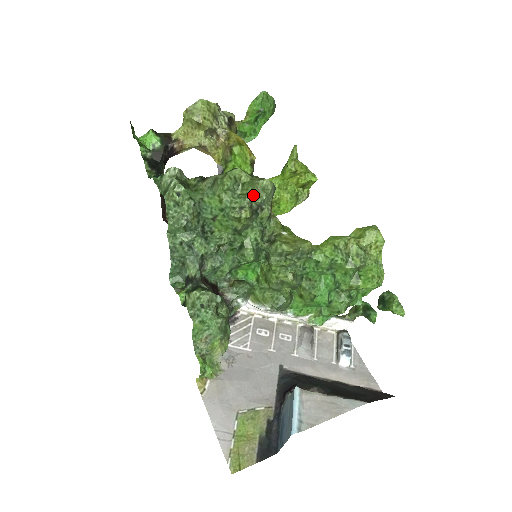
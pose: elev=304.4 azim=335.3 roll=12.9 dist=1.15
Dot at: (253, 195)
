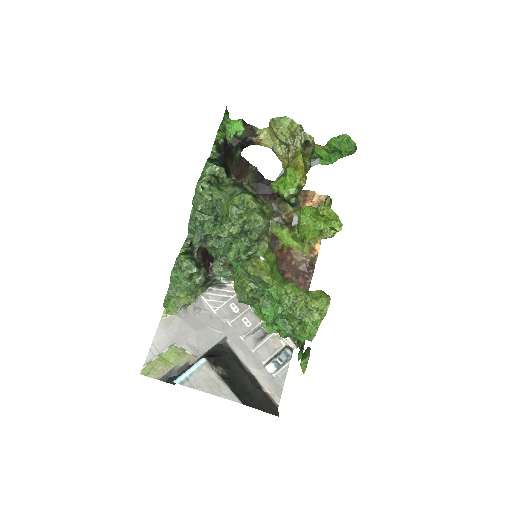
Dot at: (246, 221)
